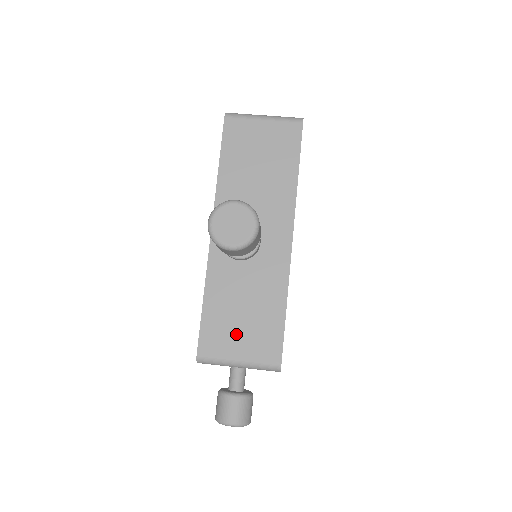
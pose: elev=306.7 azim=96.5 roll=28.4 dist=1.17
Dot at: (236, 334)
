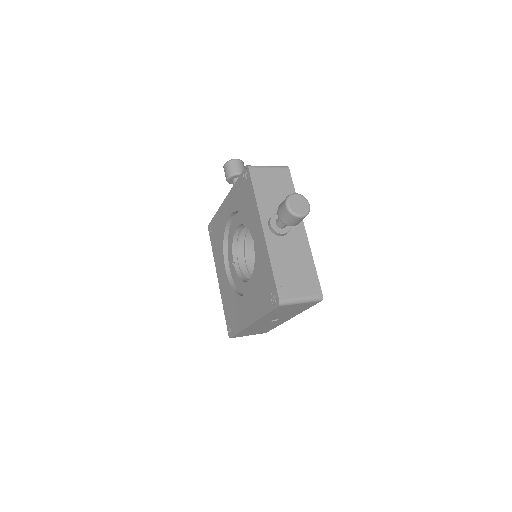
Dot at: occluded
